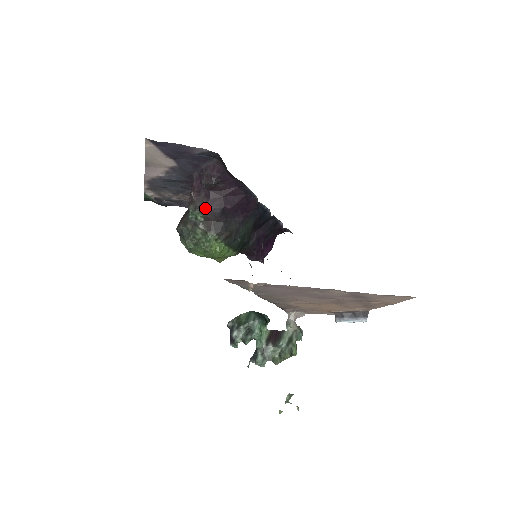
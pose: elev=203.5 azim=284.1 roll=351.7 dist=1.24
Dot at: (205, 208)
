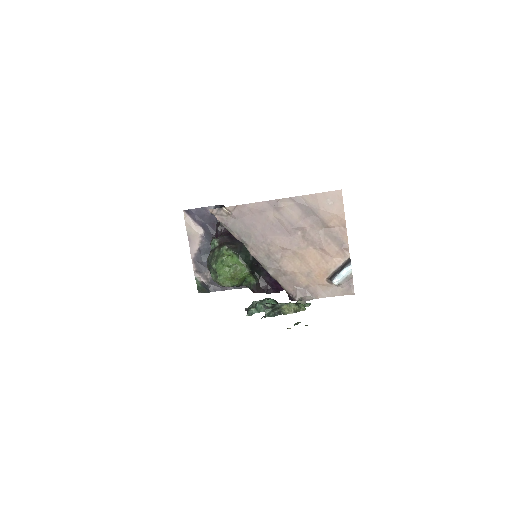
Dot at: (218, 237)
